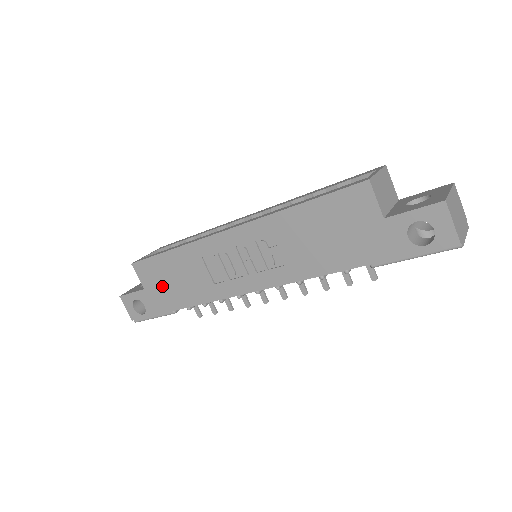
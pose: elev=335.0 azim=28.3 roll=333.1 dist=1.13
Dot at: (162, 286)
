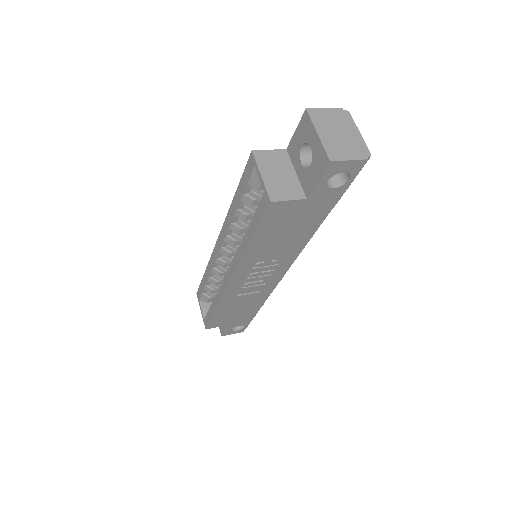
Dot at: (235, 317)
